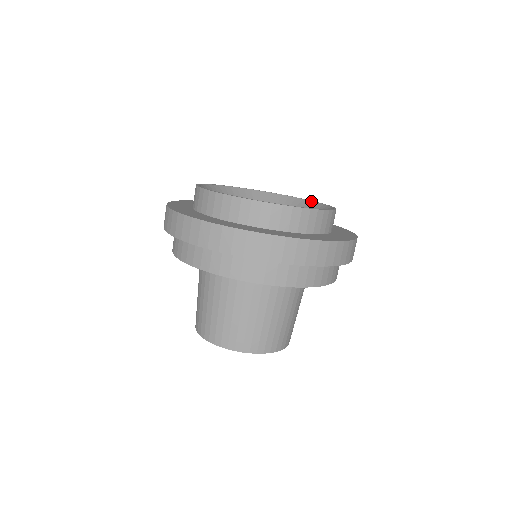
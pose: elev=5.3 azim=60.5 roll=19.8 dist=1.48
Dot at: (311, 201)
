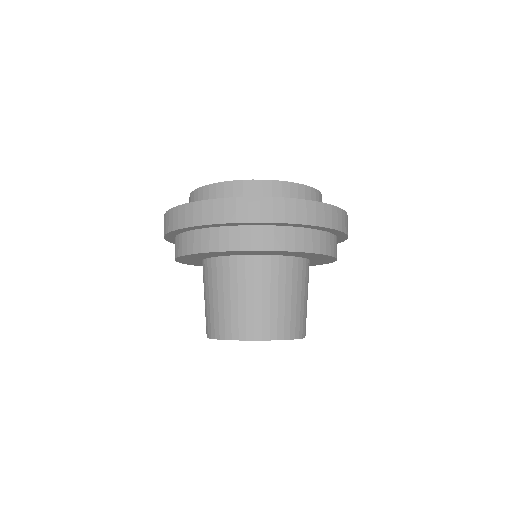
Dot at: occluded
